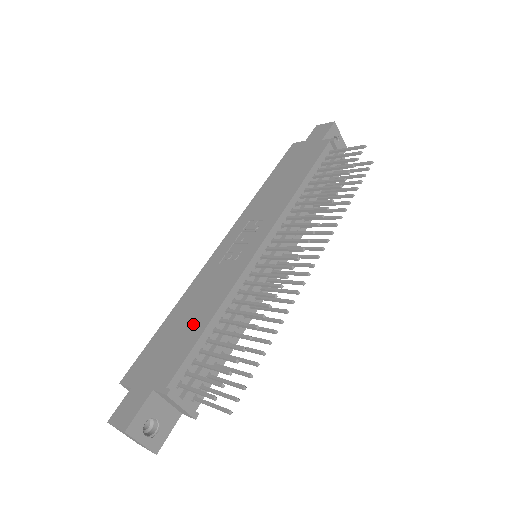
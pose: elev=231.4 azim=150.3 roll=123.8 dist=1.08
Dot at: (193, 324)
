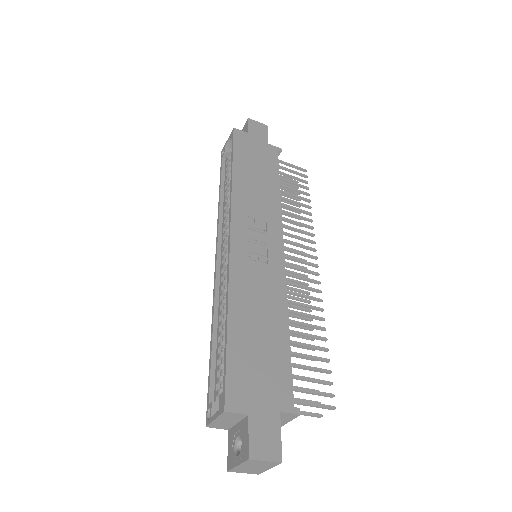
Dot at: (272, 336)
